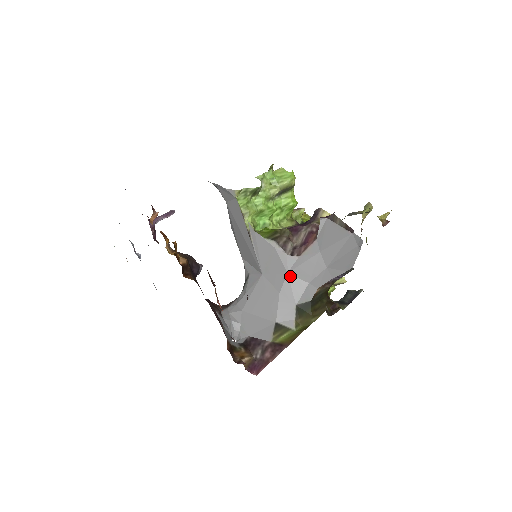
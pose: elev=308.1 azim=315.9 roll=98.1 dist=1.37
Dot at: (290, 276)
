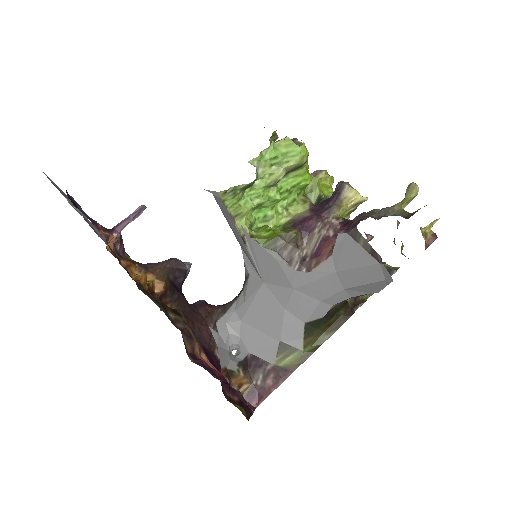
Dot at: (297, 292)
